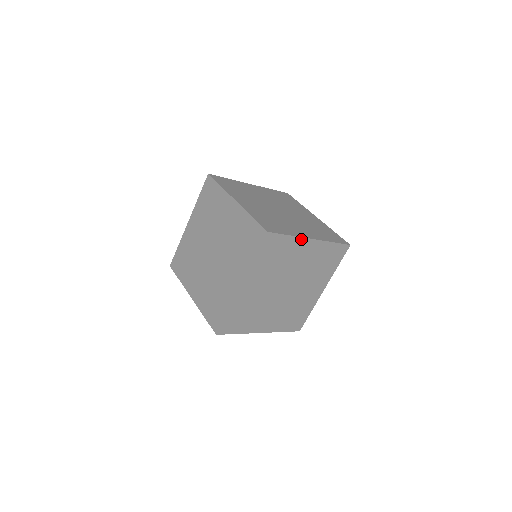
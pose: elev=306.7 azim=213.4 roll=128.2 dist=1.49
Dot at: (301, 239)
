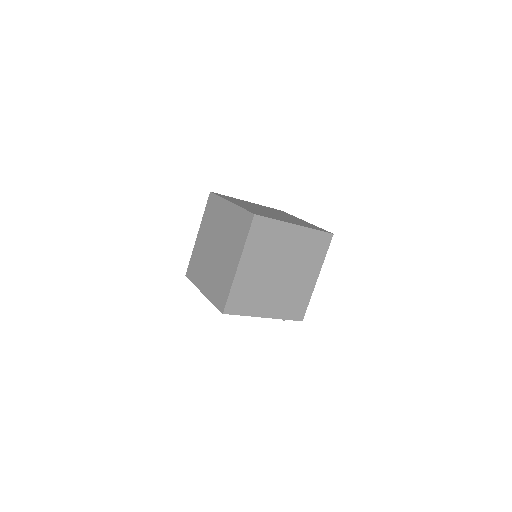
Dot at: (286, 224)
